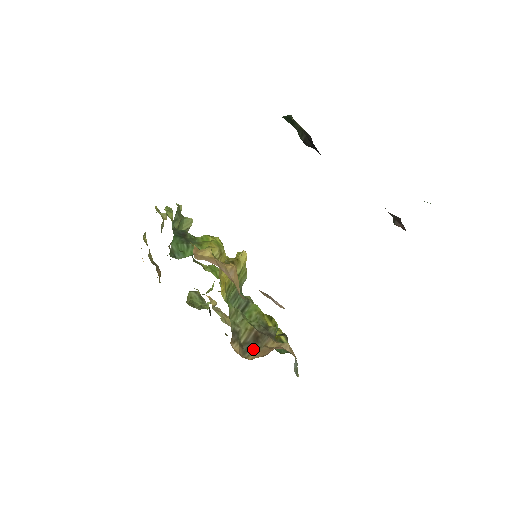
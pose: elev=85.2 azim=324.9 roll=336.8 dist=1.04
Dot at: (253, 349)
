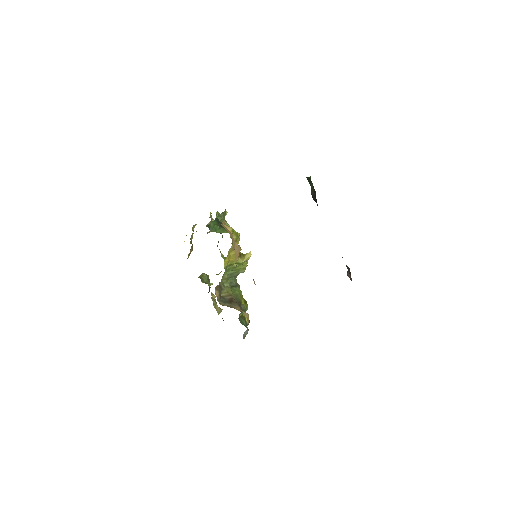
Dot at: (226, 303)
